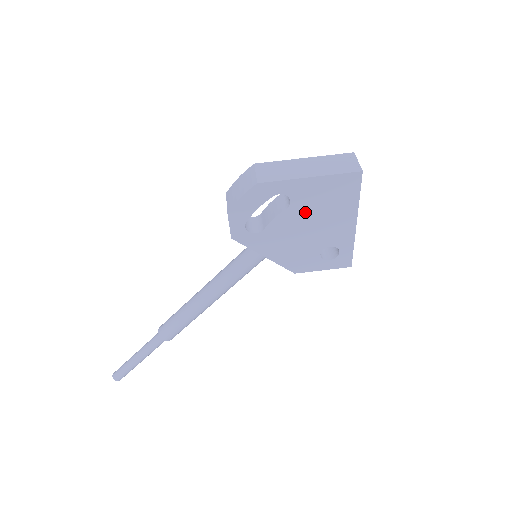
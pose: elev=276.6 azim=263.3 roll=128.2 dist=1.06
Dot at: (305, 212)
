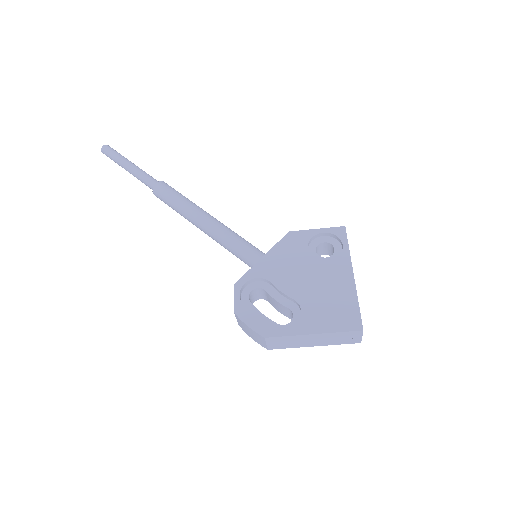
Dot at: occluded
